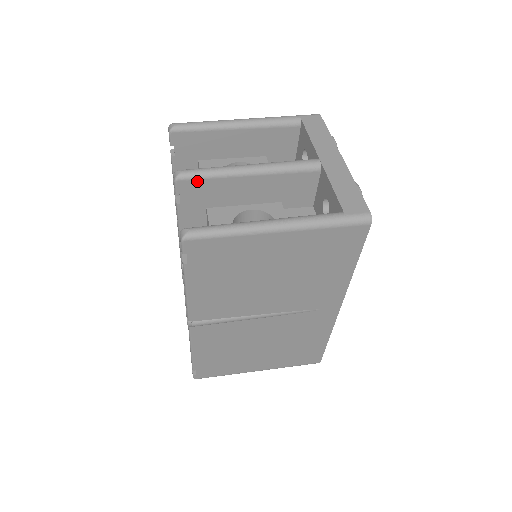
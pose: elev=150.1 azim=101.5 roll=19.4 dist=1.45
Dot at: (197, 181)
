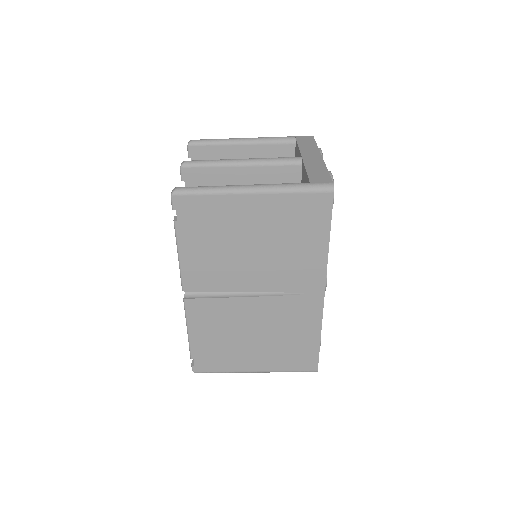
Dot at: (198, 169)
